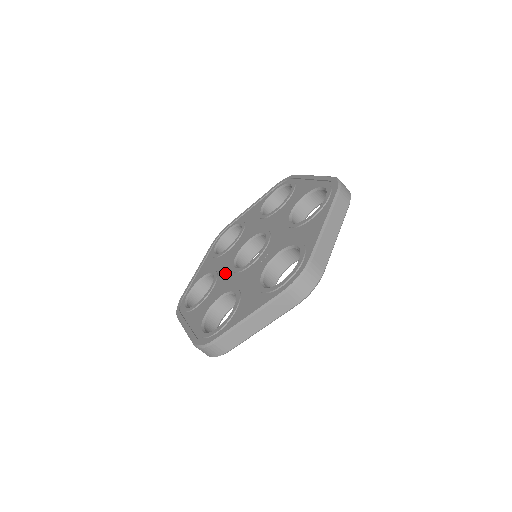
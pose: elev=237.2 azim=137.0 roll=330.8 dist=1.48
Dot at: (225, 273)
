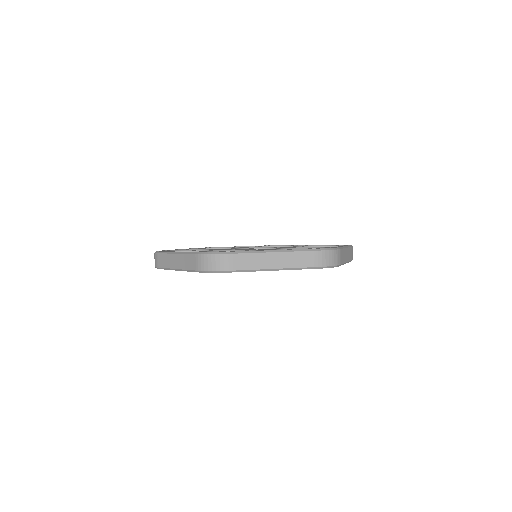
Dot at: occluded
